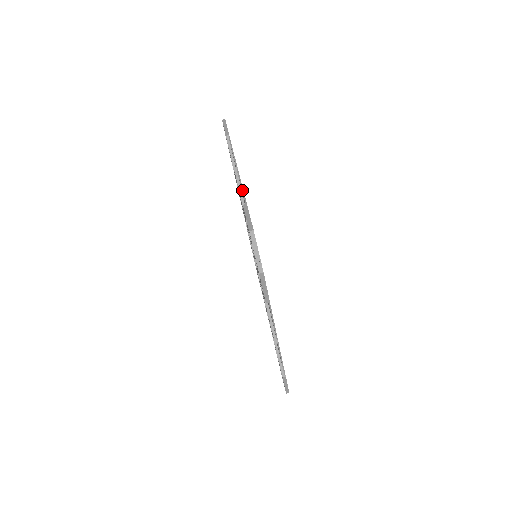
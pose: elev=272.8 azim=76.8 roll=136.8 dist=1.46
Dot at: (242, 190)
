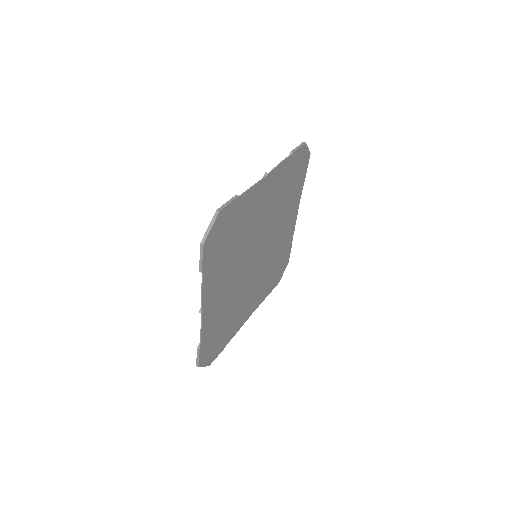
Dot at: (250, 187)
